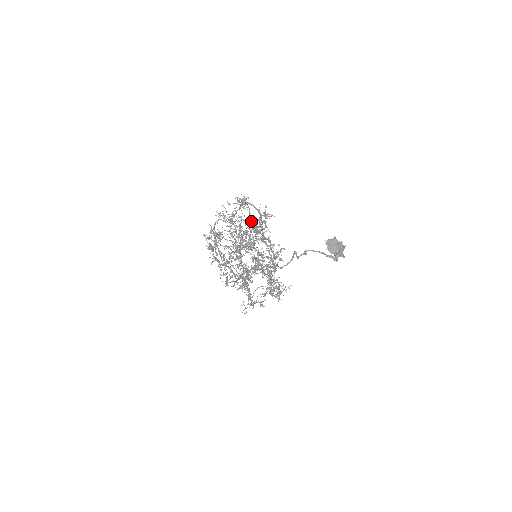
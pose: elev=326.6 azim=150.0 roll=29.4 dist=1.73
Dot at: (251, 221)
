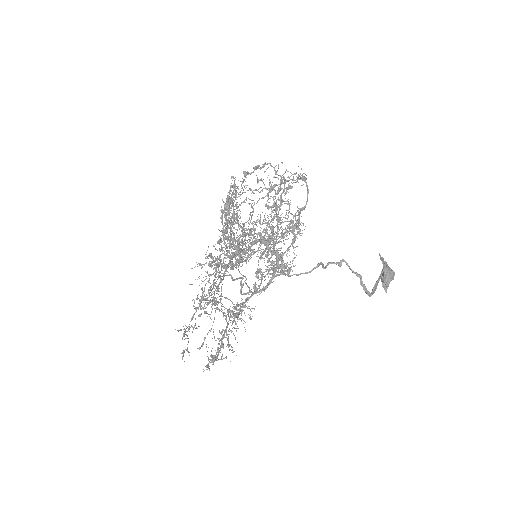
Dot at: occluded
